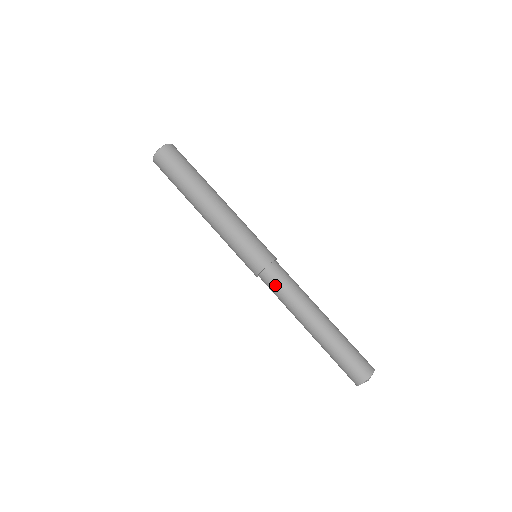
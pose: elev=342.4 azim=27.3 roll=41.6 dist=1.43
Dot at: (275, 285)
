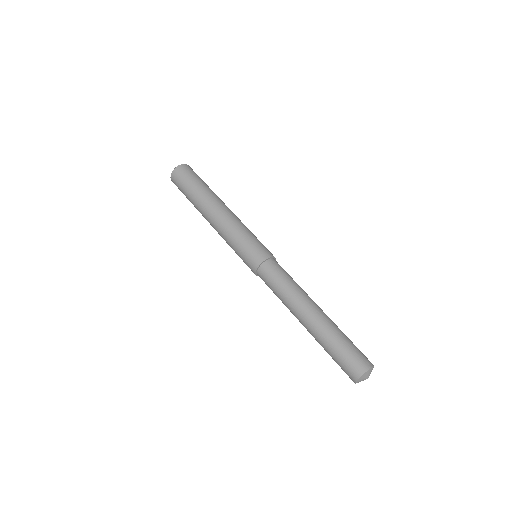
Dot at: (269, 282)
